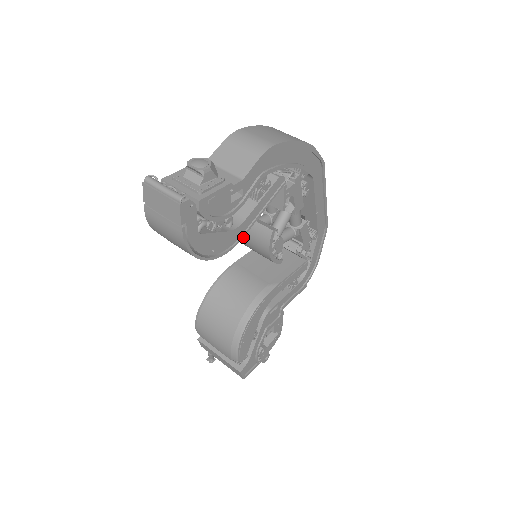
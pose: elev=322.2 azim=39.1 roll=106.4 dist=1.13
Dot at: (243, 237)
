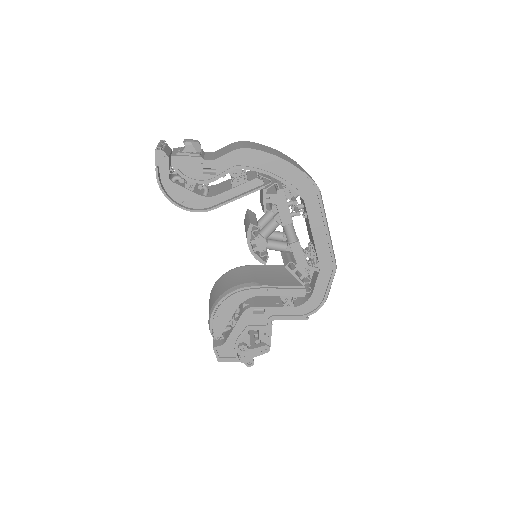
Dot at: occluded
